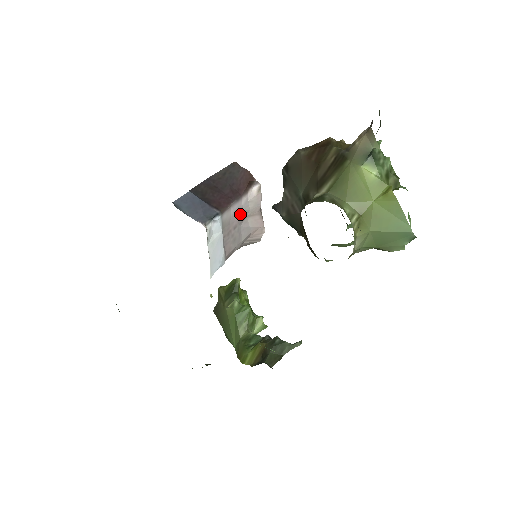
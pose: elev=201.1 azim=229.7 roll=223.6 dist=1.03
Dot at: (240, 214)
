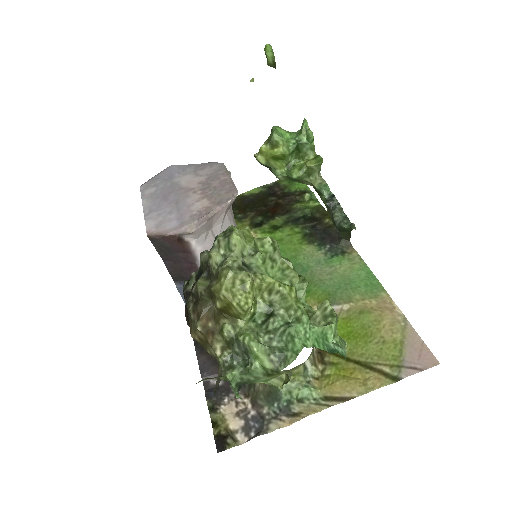
Dot at: (208, 246)
